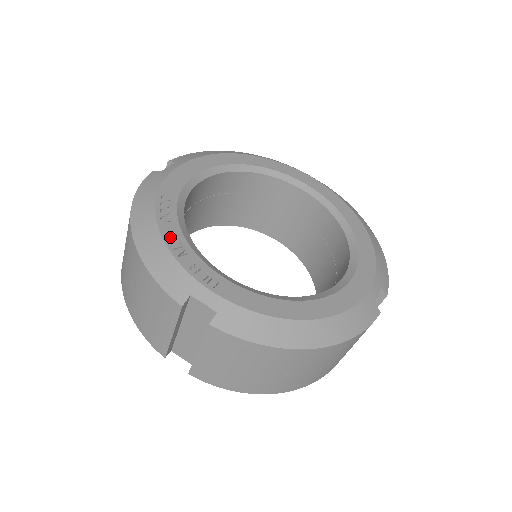
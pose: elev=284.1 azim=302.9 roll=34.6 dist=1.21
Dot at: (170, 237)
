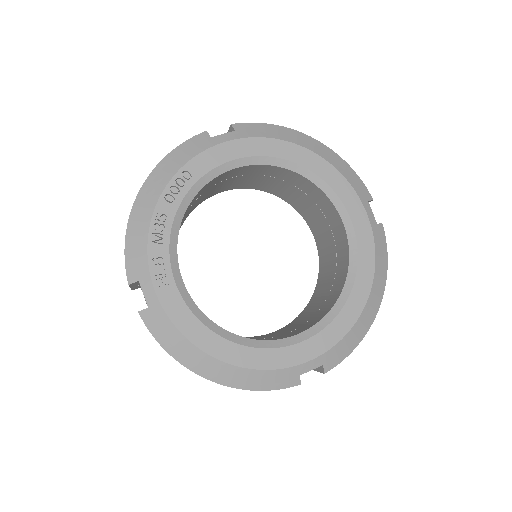
Dot at: (159, 219)
